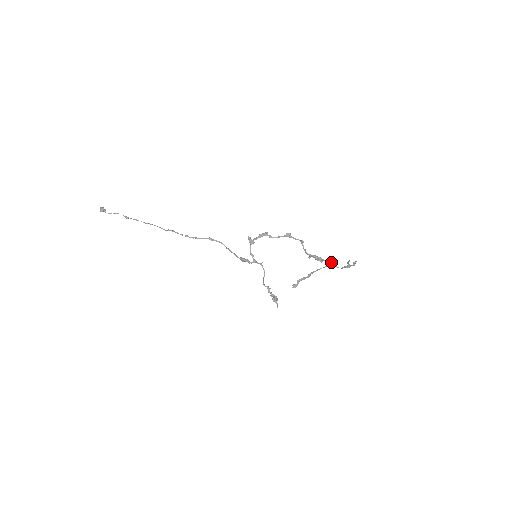
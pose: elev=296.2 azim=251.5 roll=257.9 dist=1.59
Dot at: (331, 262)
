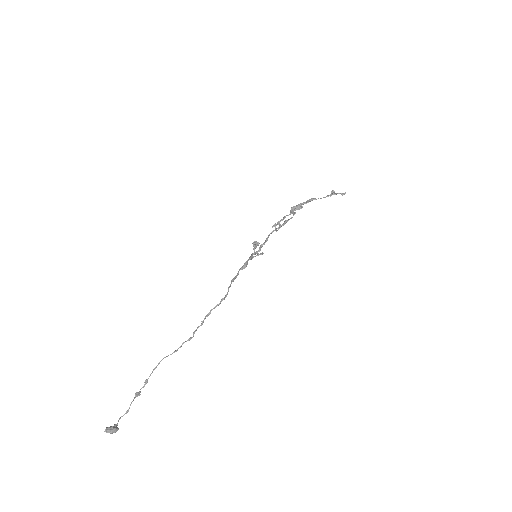
Dot at: (313, 199)
